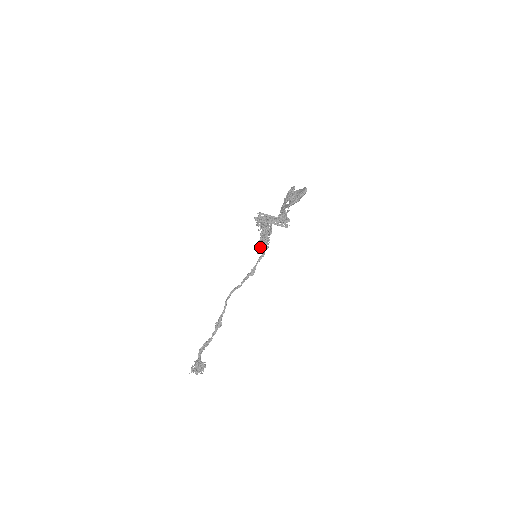
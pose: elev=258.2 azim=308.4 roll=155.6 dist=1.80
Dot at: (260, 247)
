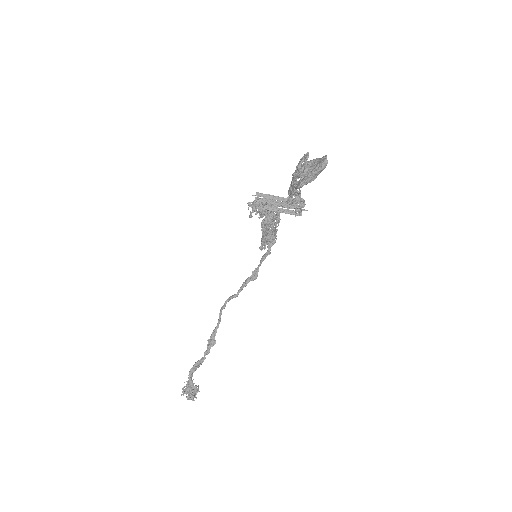
Dot at: (263, 242)
